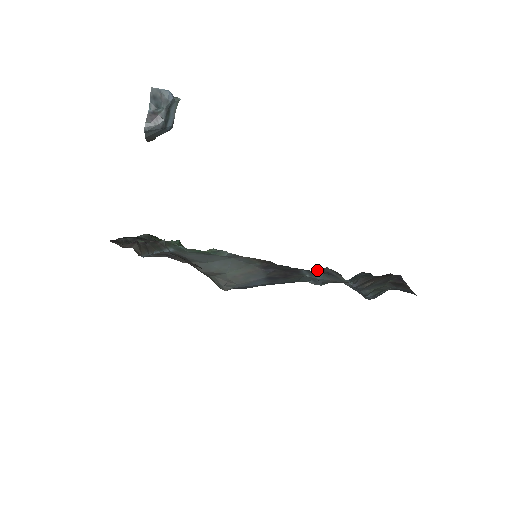
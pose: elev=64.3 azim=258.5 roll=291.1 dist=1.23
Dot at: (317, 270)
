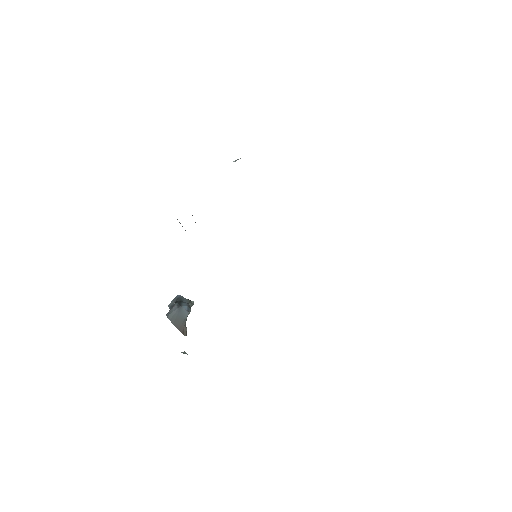
Dot at: occluded
